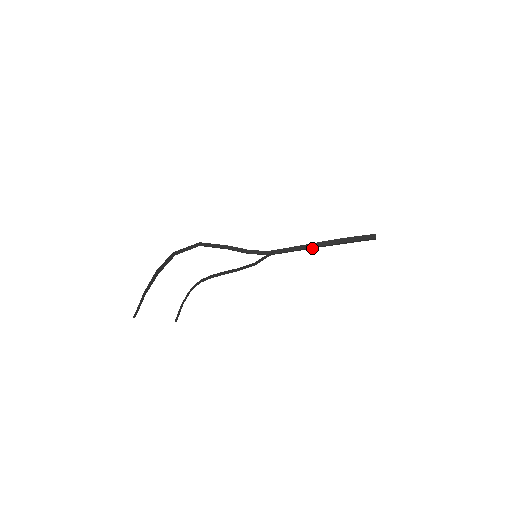
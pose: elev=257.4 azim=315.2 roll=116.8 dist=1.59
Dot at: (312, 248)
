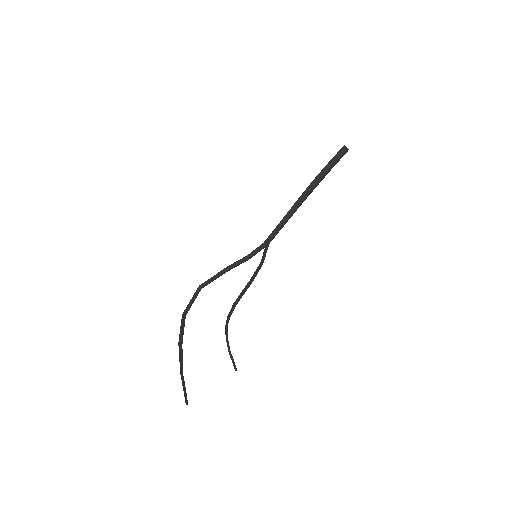
Dot at: occluded
